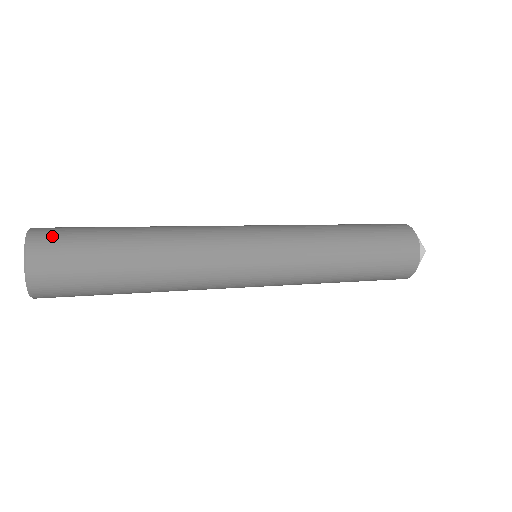
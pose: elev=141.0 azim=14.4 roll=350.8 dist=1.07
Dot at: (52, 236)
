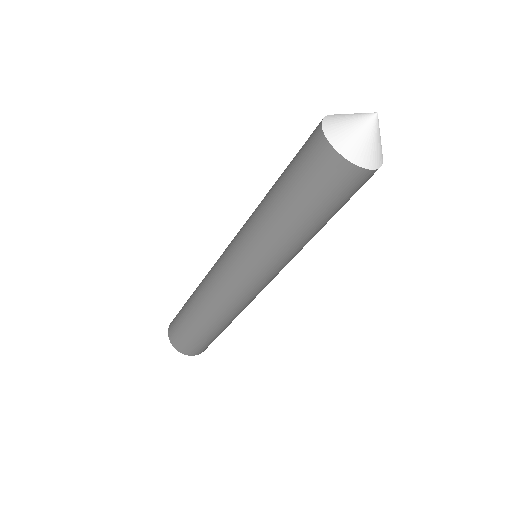
Dot at: (182, 345)
